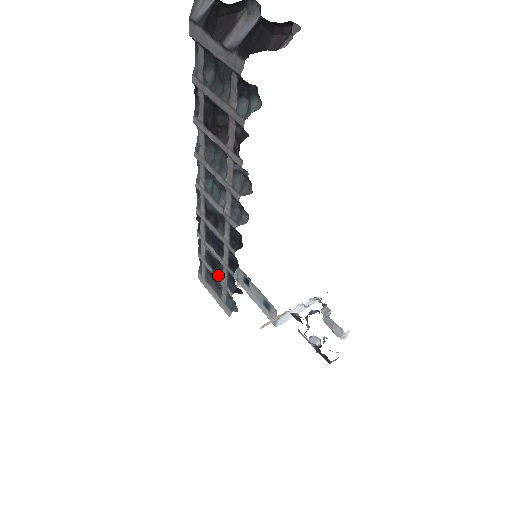
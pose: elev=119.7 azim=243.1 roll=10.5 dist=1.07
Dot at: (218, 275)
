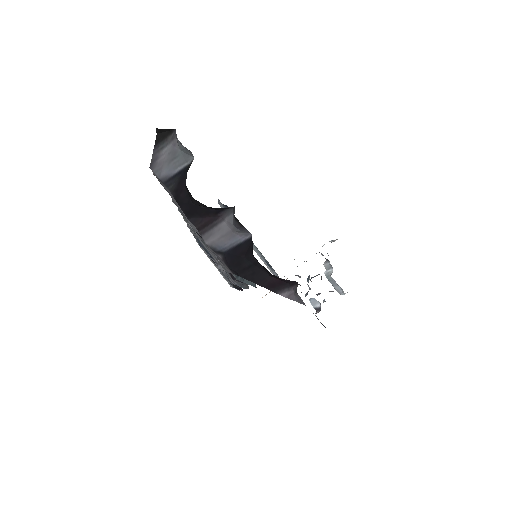
Dot at: (217, 266)
